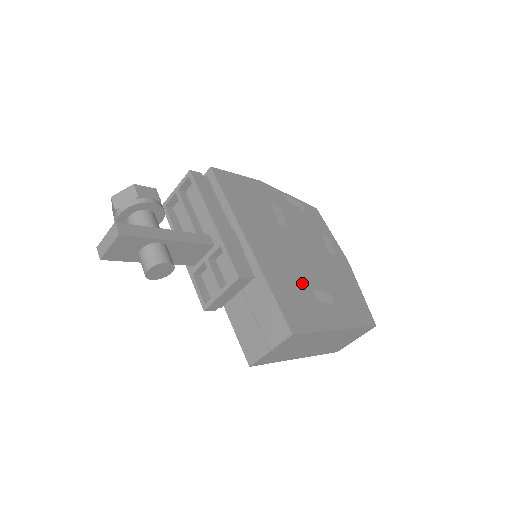
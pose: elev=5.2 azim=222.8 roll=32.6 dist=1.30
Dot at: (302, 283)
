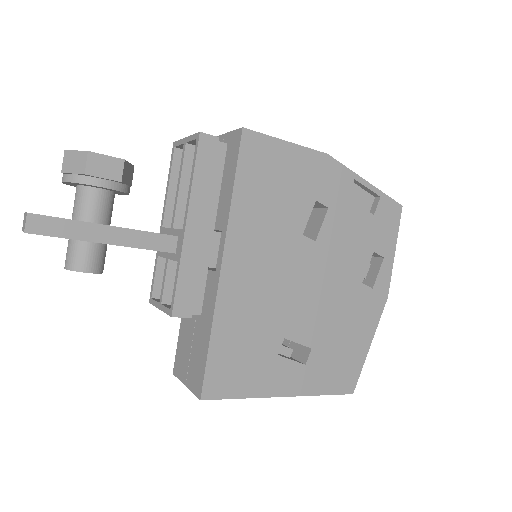
Dot at: (273, 330)
